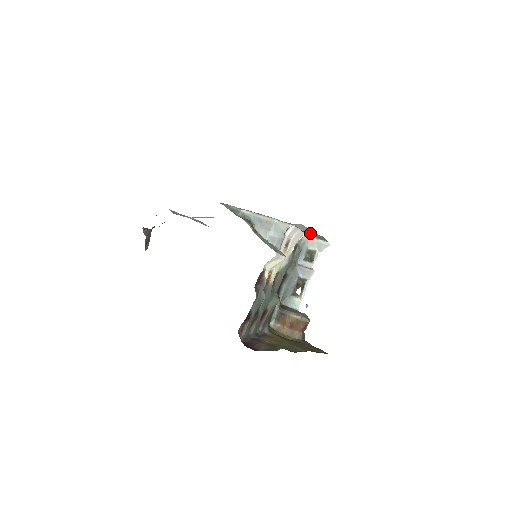
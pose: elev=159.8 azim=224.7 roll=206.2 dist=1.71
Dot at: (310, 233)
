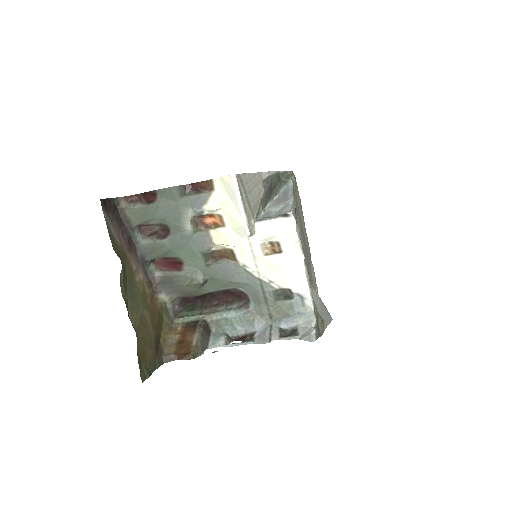
Dot at: (320, 319)
